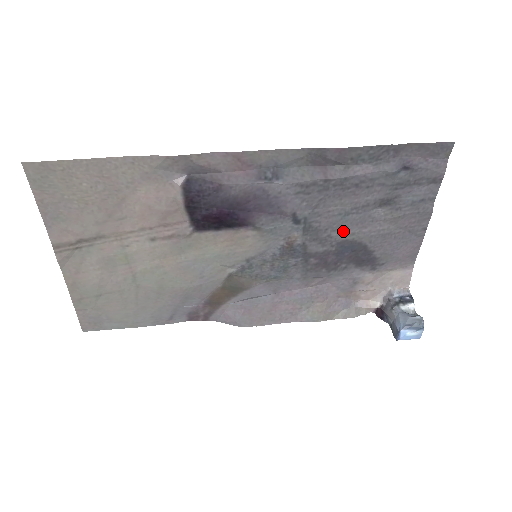
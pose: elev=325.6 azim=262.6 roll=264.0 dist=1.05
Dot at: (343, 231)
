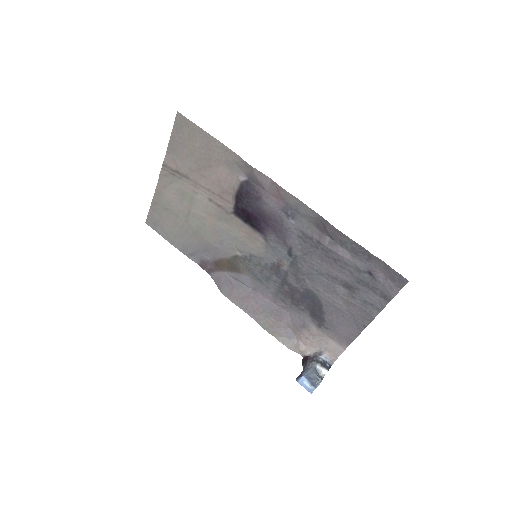
Dot at: (313, 283)
